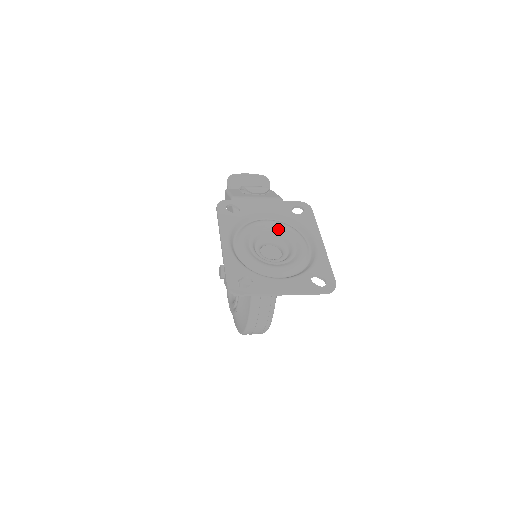
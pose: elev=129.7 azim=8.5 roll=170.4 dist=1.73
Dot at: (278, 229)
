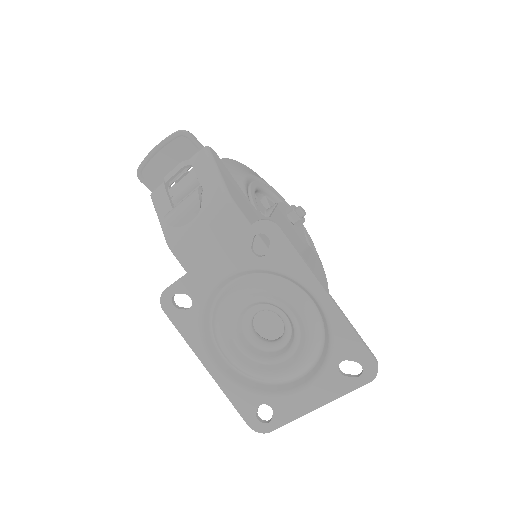
Dot at: (255, 296)
